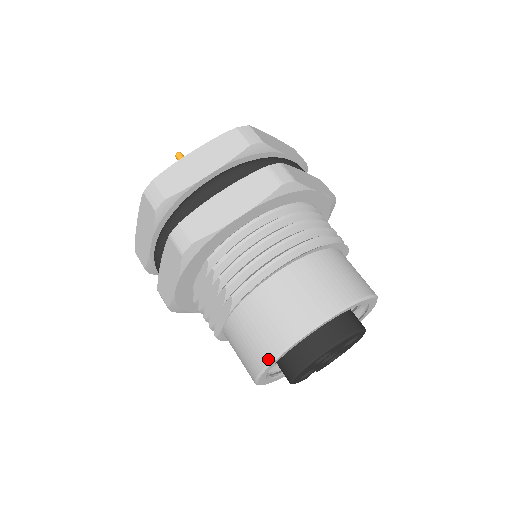
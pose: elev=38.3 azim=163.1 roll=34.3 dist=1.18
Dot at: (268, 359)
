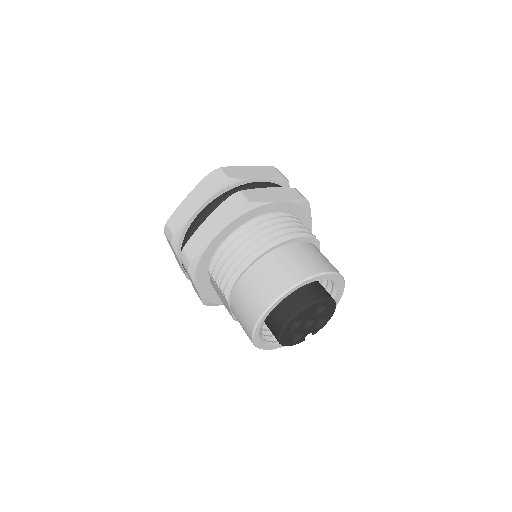
Dot at: (251, 331)
